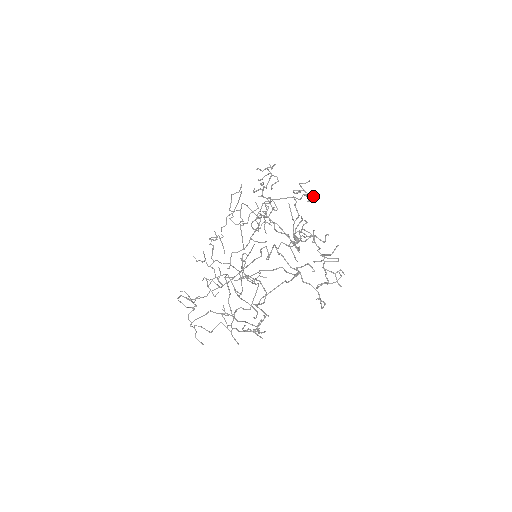
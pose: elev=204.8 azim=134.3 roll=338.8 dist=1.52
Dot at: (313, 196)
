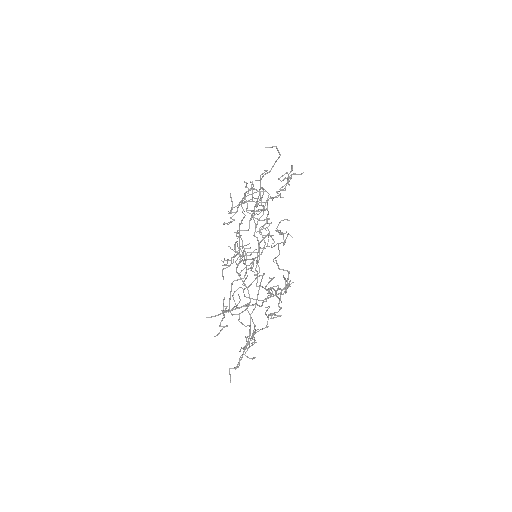
Dot at: occluded
